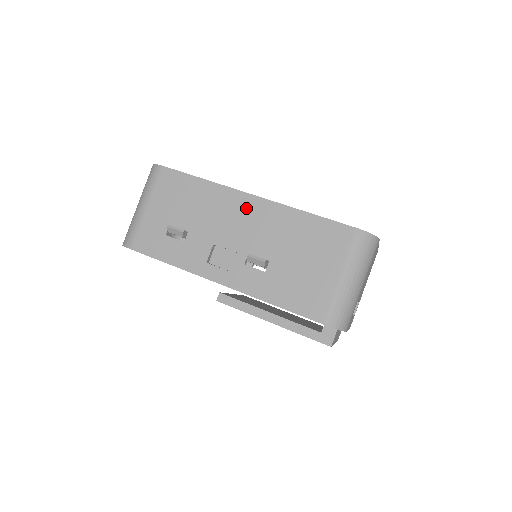
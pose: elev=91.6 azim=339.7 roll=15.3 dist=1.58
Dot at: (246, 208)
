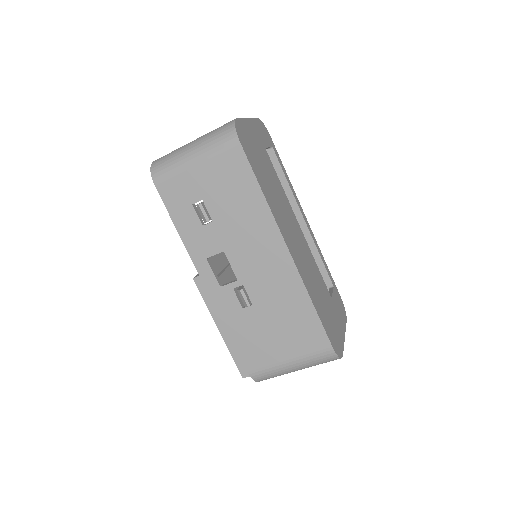
Dot at: (273, 253)
